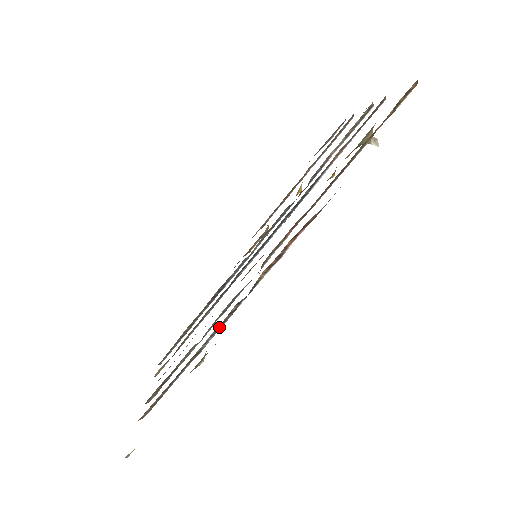
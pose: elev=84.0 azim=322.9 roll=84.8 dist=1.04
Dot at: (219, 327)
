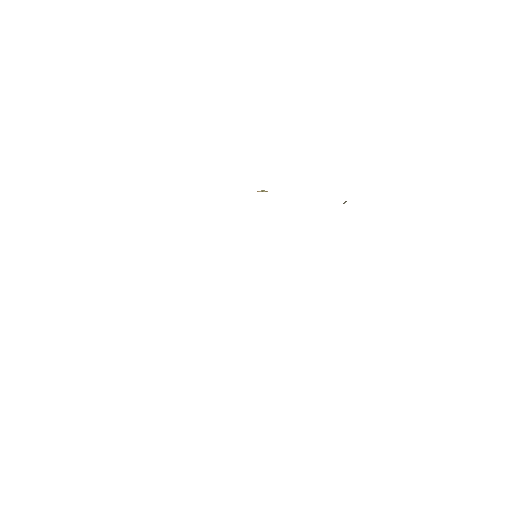
Dot at: occluded
